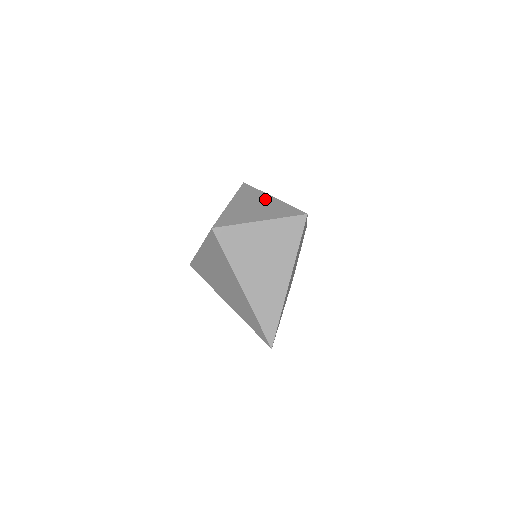
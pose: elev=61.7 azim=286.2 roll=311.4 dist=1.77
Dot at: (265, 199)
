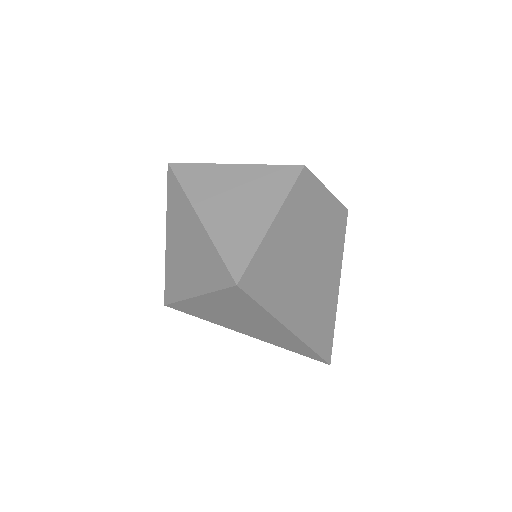
Dot at: (192, 227)
